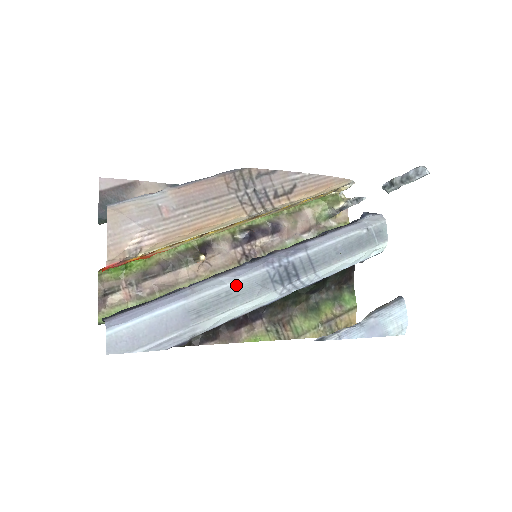
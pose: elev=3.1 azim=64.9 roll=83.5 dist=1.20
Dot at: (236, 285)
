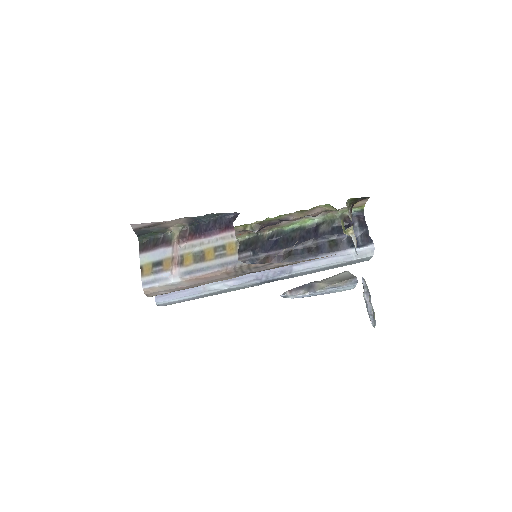
Dot at: (233, 288)
